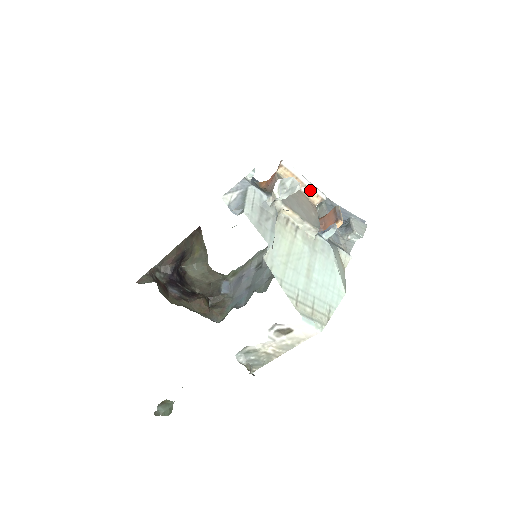
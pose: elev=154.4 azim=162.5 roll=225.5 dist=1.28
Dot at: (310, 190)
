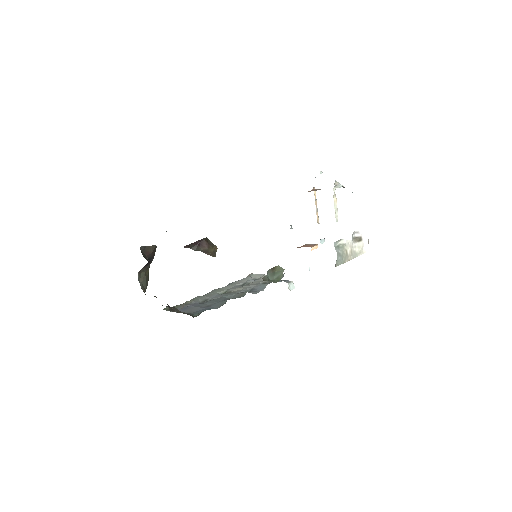
Dot at: occluded
